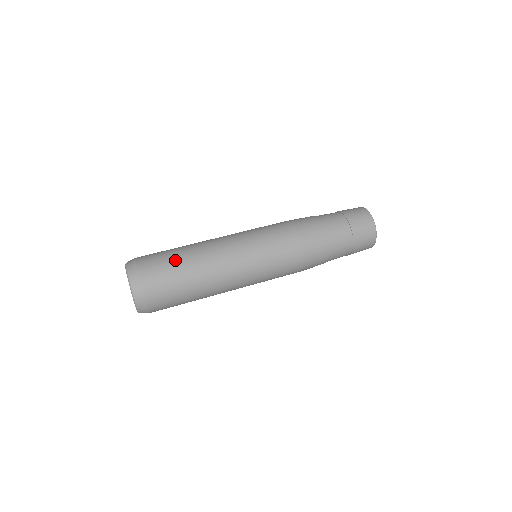
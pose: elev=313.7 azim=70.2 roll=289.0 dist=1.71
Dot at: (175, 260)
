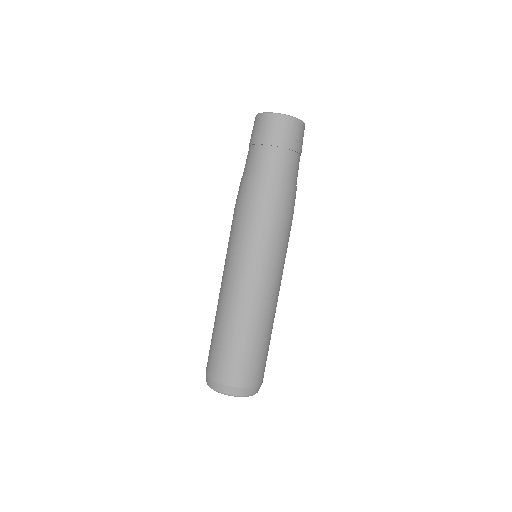
Dot at: (254, 350)
